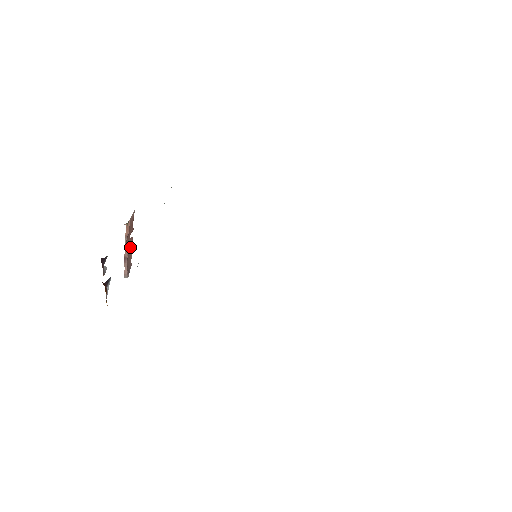
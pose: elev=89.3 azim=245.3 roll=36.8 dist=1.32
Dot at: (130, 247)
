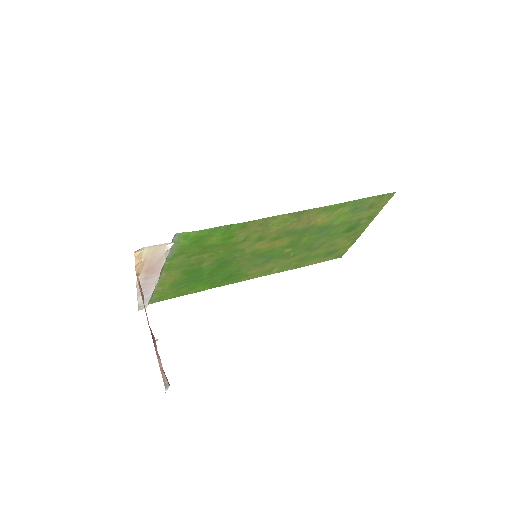
Dot at: occluded
